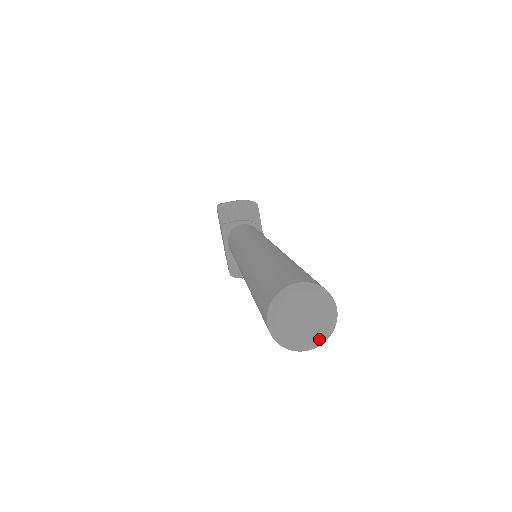
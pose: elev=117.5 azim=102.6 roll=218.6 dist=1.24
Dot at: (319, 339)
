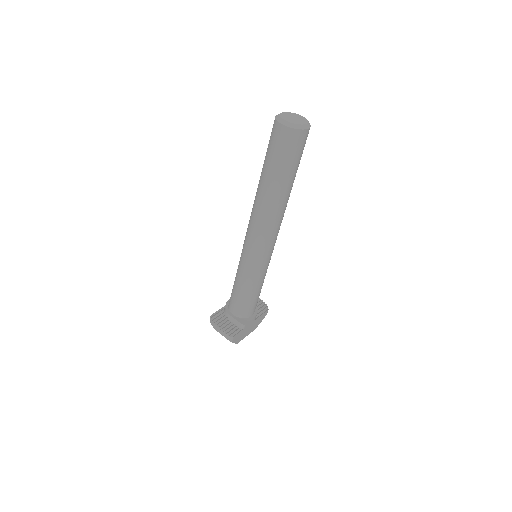
Dot at: (292, 122)
